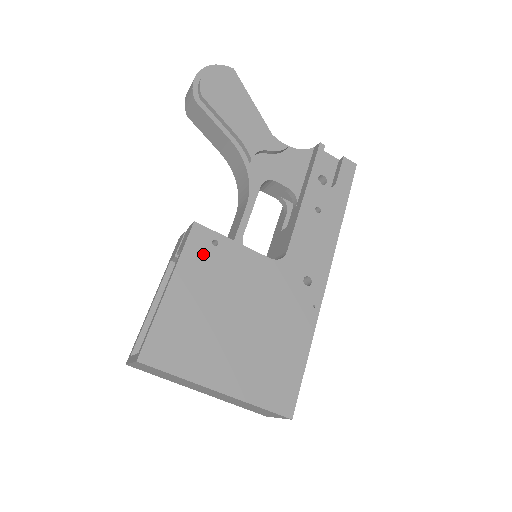
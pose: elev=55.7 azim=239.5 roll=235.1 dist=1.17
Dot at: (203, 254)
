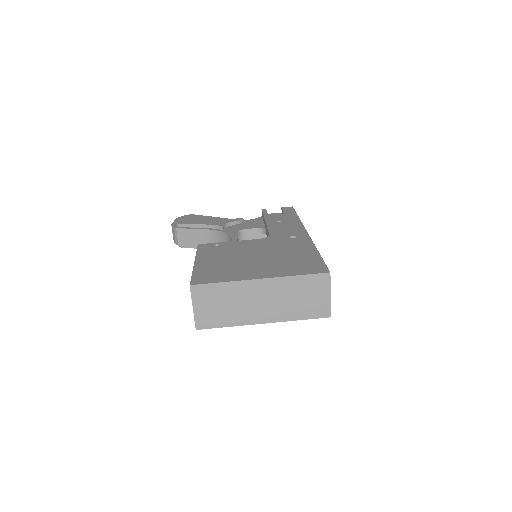
Dot at: (211, 250)
